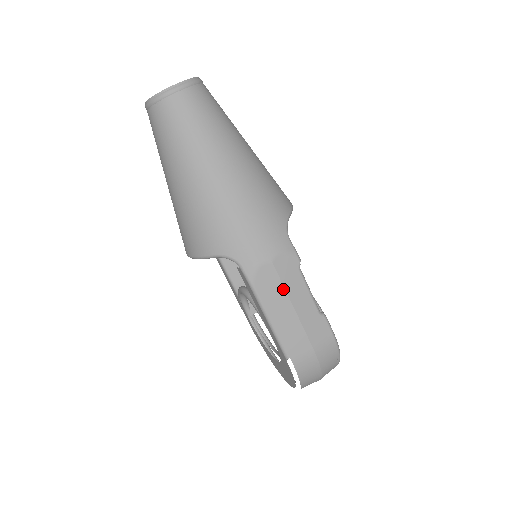
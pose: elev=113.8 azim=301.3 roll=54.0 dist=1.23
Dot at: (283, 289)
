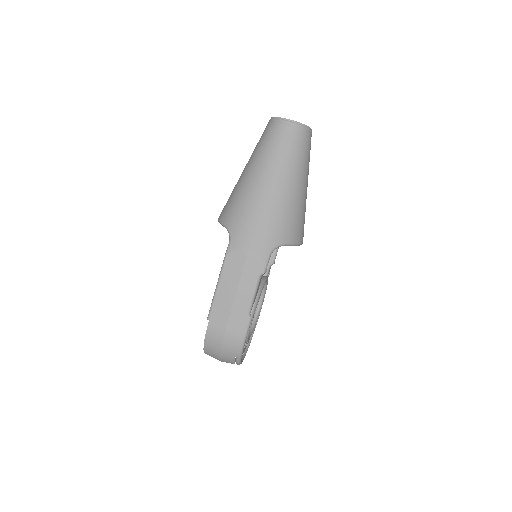
Dot at: (239, 277)
